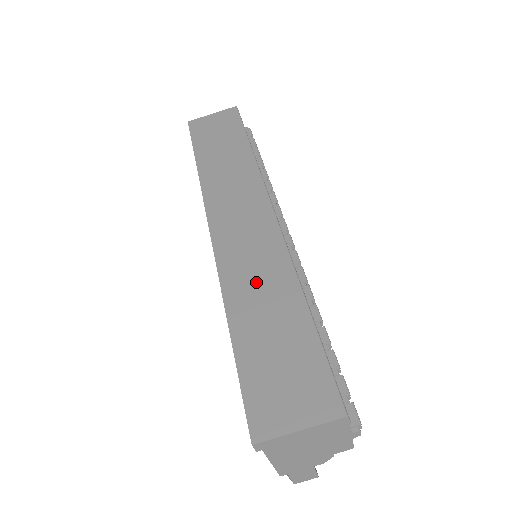
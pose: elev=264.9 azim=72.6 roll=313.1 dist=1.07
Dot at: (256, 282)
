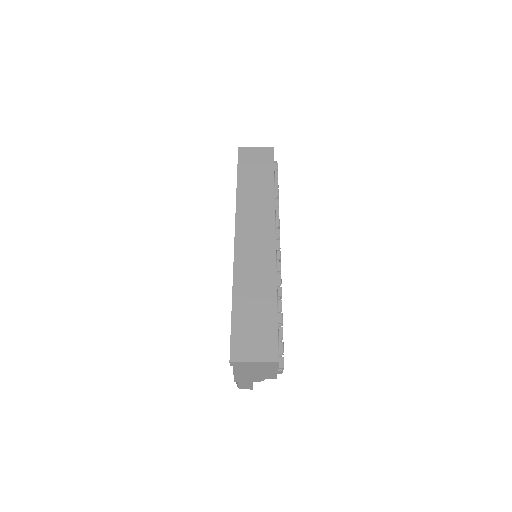
Dot at: (254, 278)
